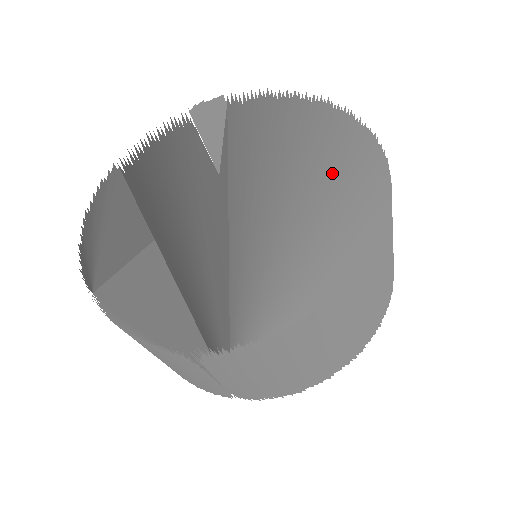
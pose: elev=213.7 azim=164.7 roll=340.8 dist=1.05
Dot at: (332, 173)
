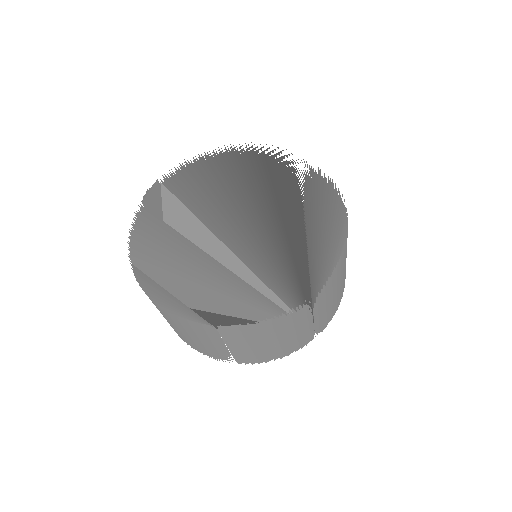
Dot at: (267, 179)
